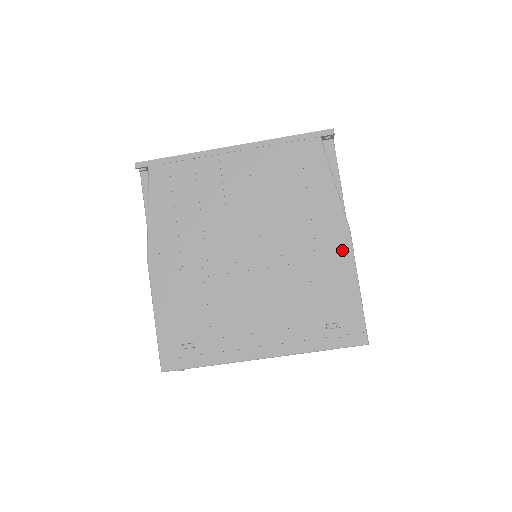
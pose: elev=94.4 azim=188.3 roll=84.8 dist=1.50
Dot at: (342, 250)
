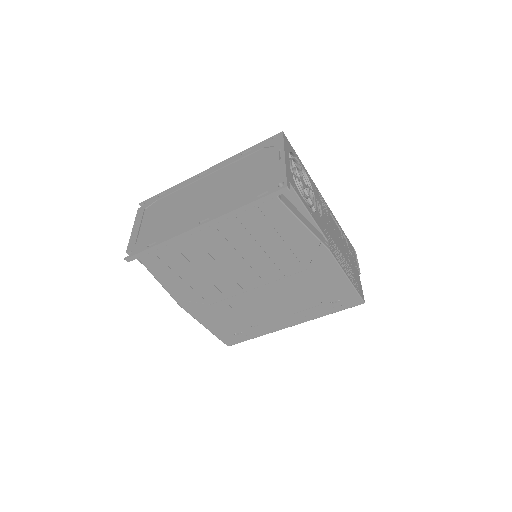
Dot at: (327, 264)
